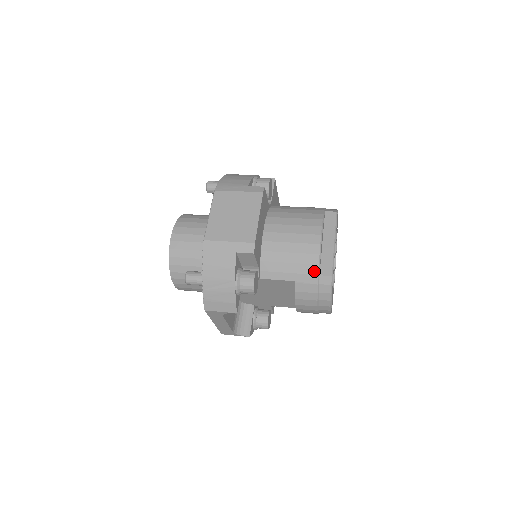
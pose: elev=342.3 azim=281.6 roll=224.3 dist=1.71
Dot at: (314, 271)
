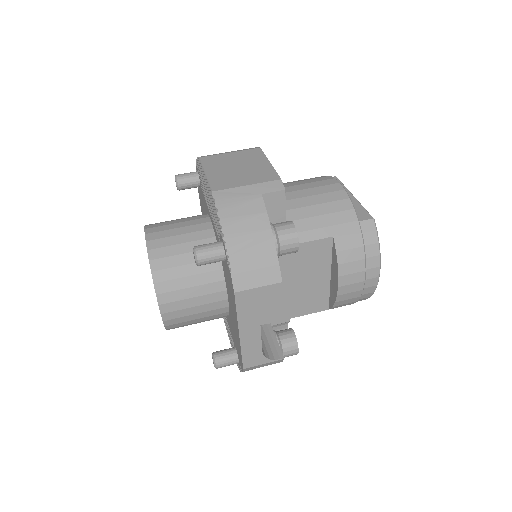
Dot at: (352, 217)
